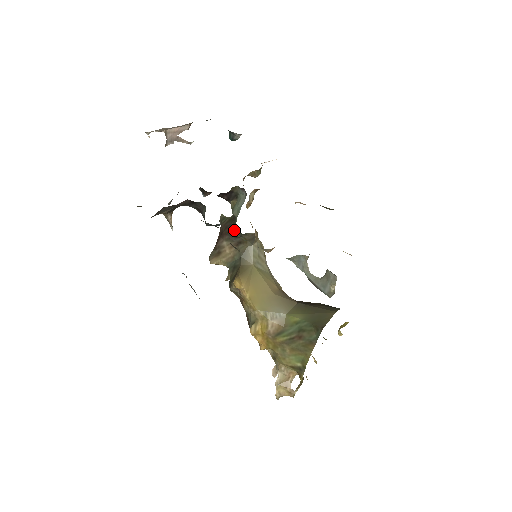
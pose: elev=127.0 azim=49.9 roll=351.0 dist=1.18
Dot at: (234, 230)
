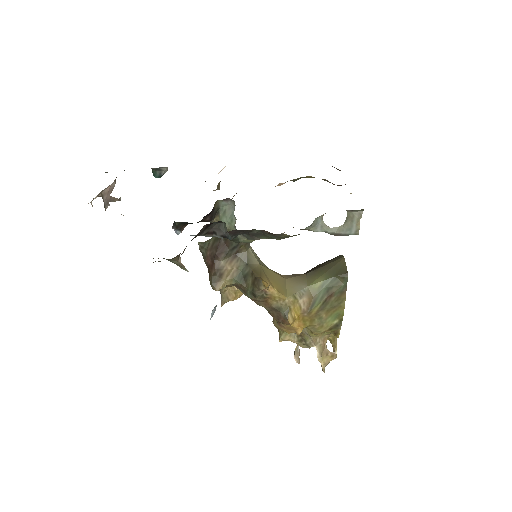
Dot at: (241, 237)
